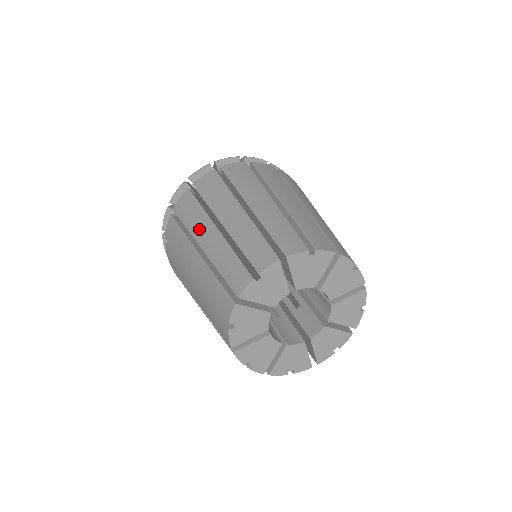
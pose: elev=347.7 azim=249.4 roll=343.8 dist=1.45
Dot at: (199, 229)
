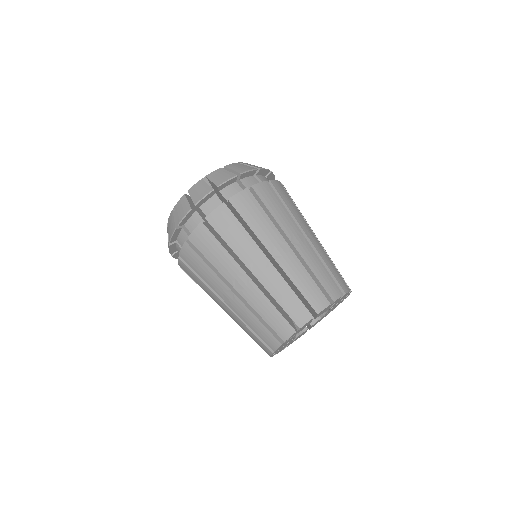
Dot at: (269, 238)
